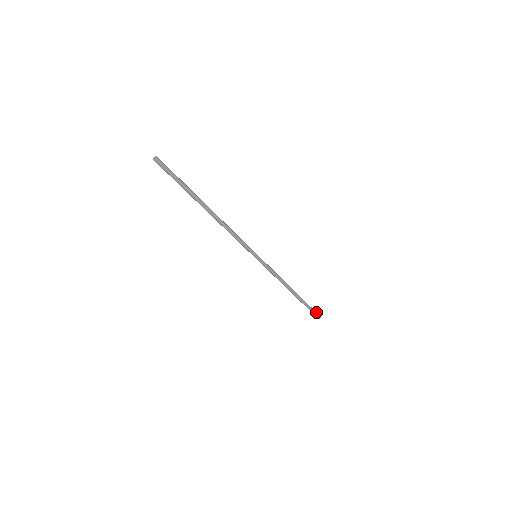
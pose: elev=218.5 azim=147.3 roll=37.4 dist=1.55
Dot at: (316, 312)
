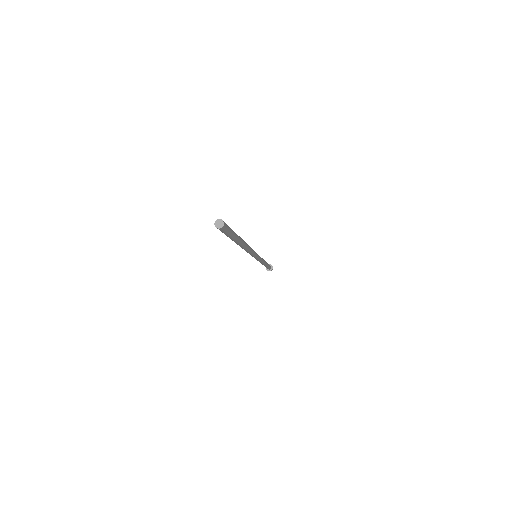
Dot at: occluded
